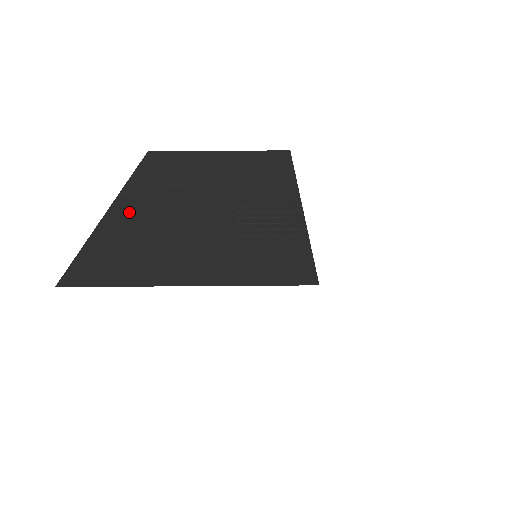
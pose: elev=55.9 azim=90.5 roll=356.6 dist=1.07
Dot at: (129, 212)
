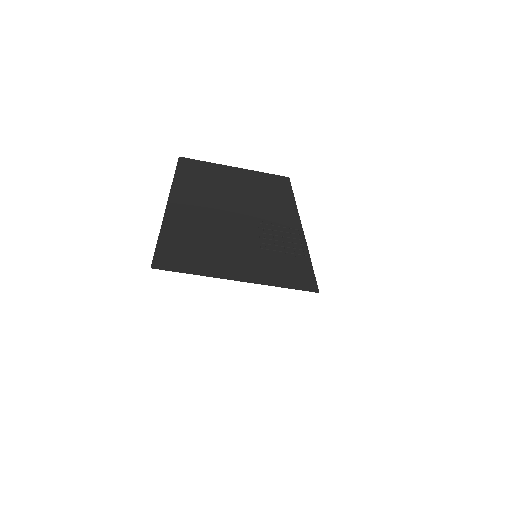
Dot at: (182, 214)
